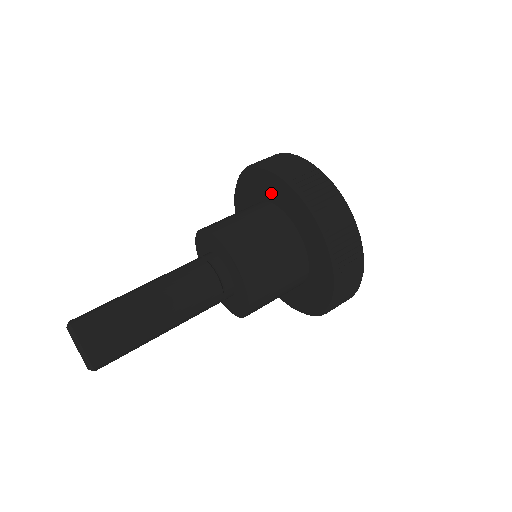
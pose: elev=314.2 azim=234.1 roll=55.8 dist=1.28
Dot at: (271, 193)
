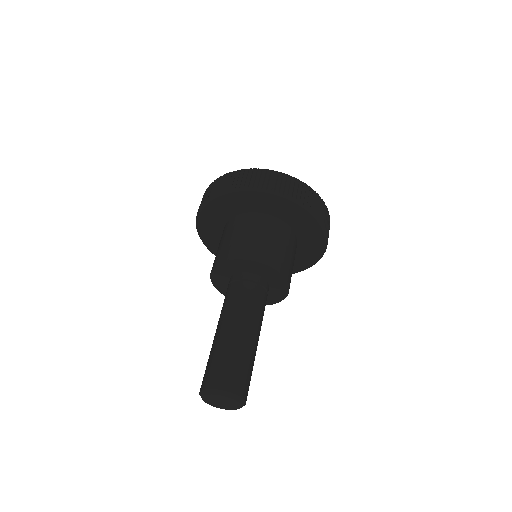
Dot at: (216, 224)
